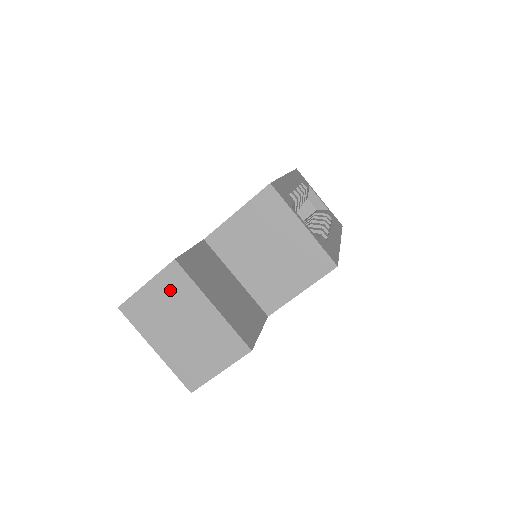
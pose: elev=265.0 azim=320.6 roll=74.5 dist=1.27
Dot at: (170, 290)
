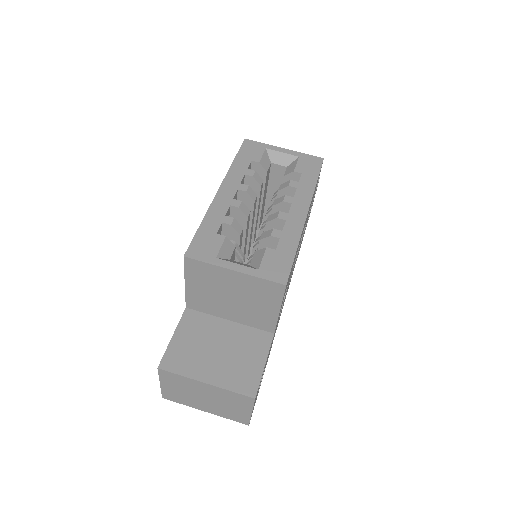
Dot at: (175, 383)
